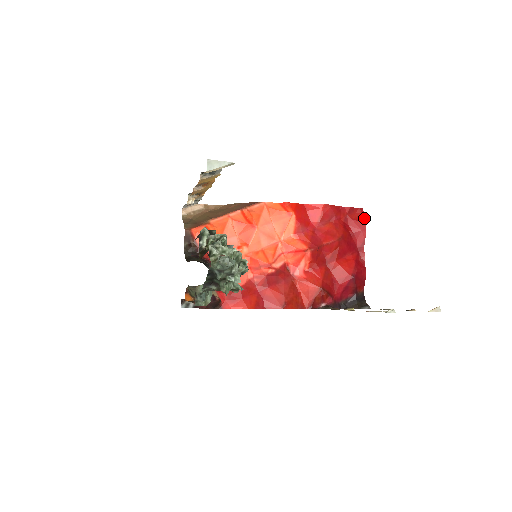
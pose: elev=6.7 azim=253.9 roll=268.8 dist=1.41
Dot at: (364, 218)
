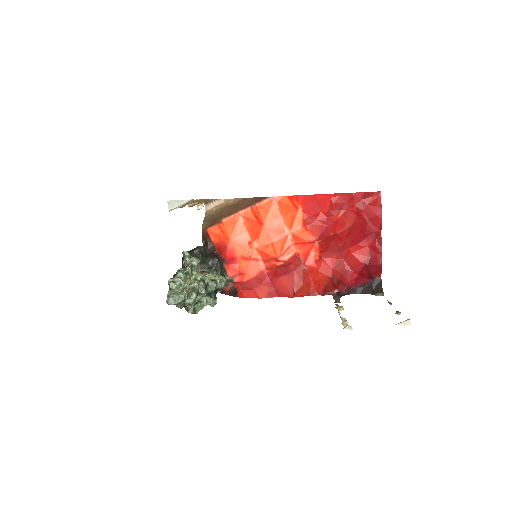
Dot at: occluded
